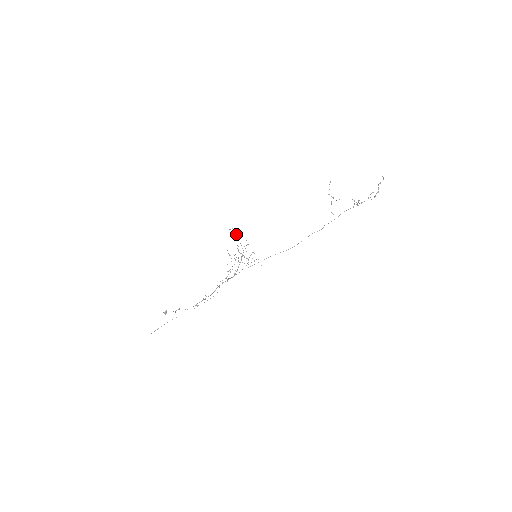
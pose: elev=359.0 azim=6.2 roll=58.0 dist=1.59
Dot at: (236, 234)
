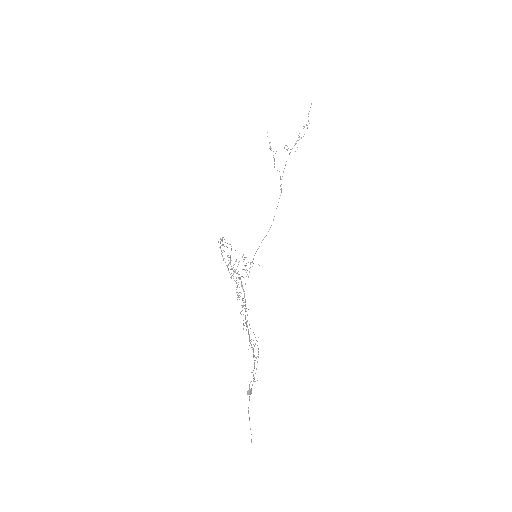
Dot at: (219, 247)
